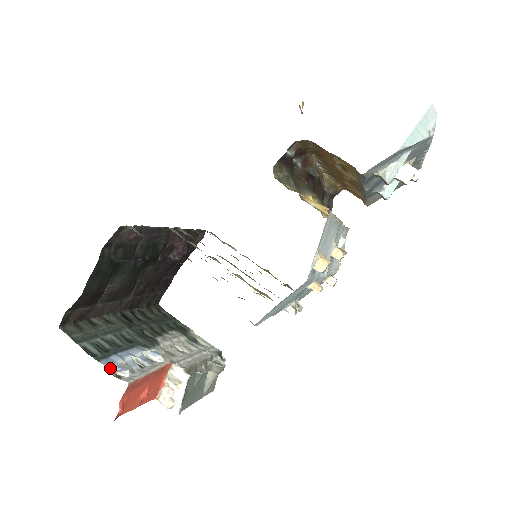
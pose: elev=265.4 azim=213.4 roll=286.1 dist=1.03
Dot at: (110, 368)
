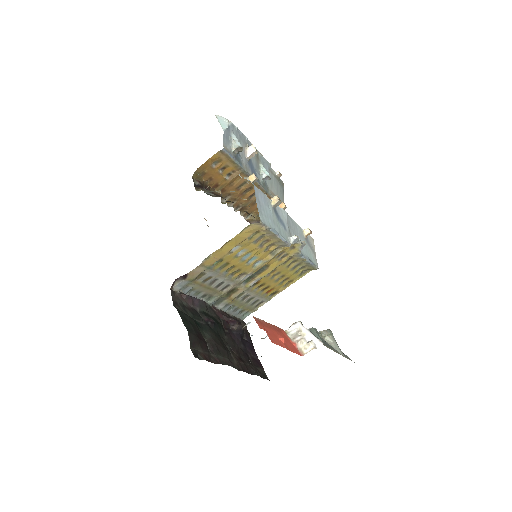
Dot at: occluded
